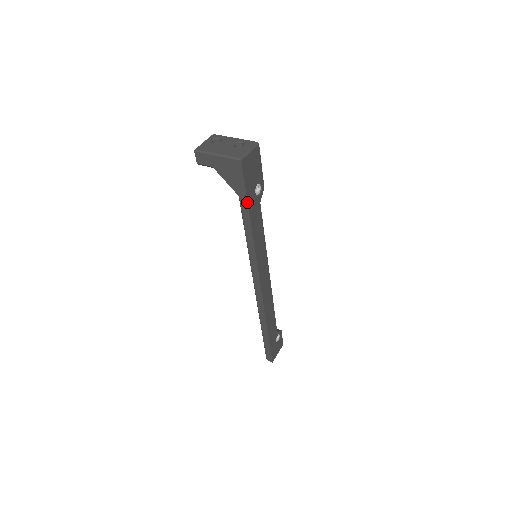
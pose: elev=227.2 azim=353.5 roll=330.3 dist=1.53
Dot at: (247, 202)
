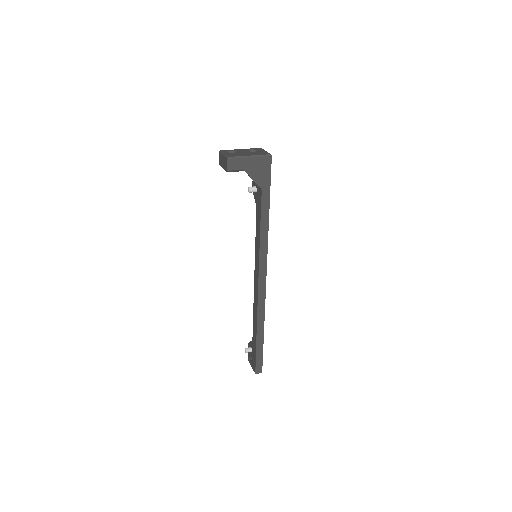
Dot at: occluded
